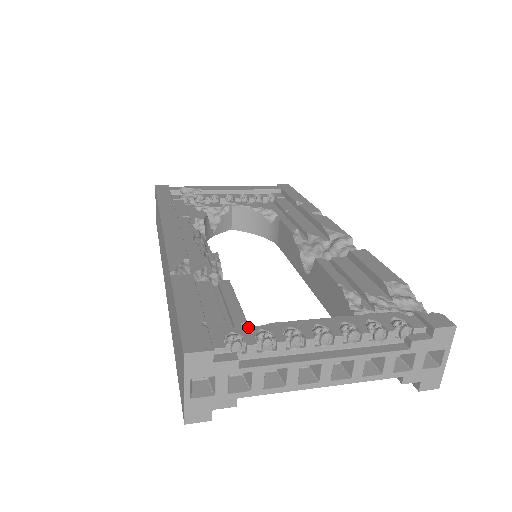
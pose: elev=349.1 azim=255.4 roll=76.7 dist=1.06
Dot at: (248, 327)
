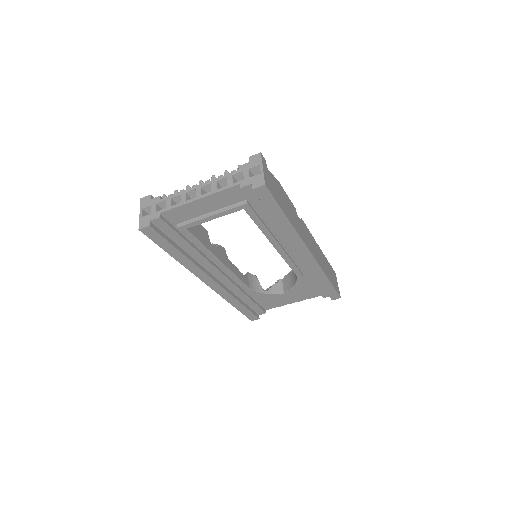
Dot at: occluded
